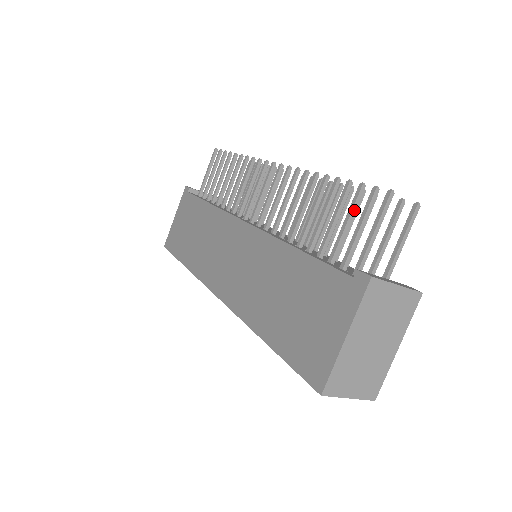
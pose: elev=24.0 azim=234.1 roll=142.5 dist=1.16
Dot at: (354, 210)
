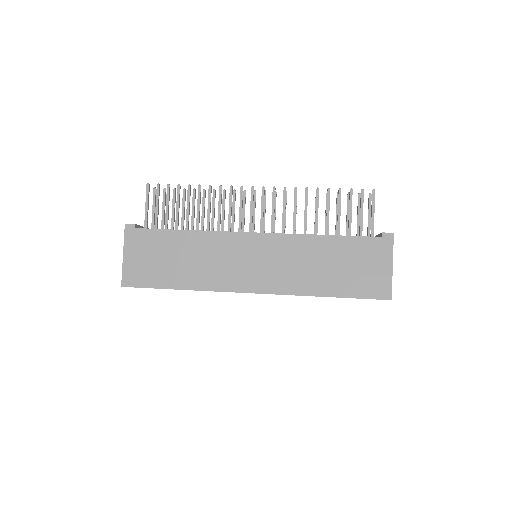
Dot at: occluded
